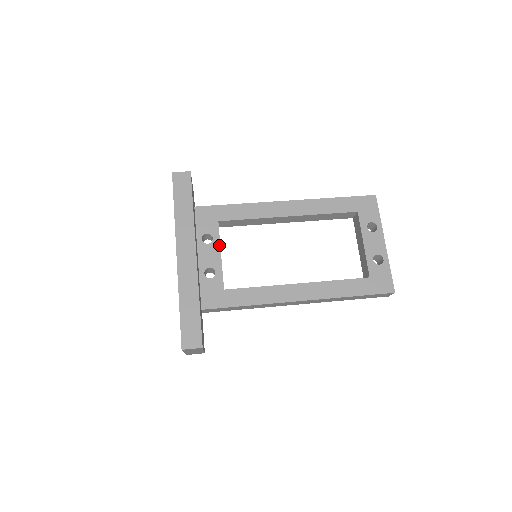
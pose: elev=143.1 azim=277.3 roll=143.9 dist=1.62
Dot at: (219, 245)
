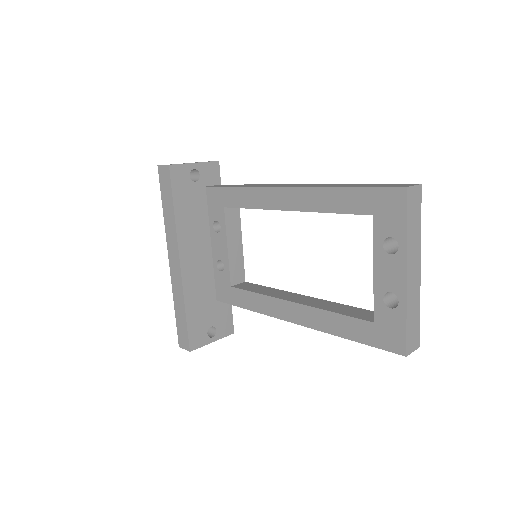
Dot at: (225, 236)
